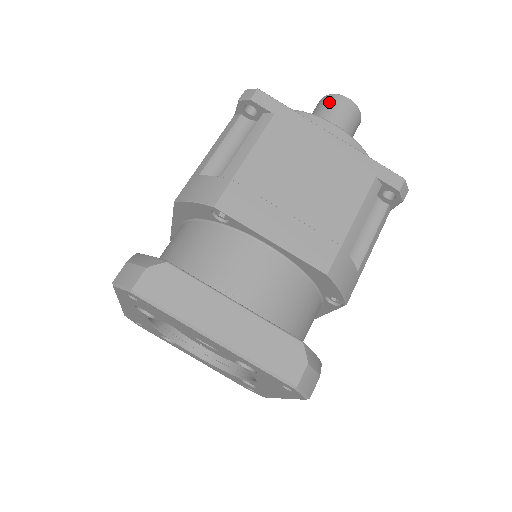
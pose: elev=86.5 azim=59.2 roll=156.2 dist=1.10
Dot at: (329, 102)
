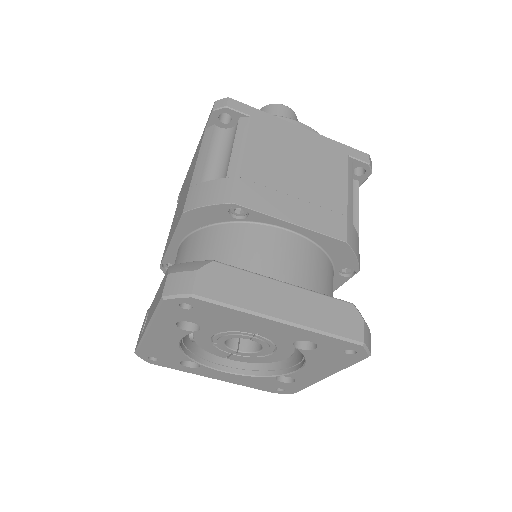
Dot at: (270, 111)
